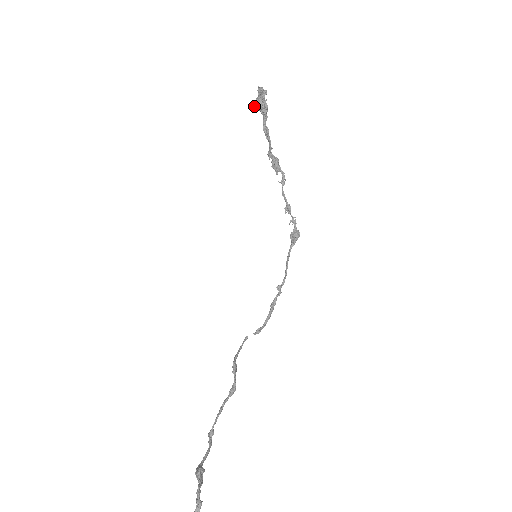
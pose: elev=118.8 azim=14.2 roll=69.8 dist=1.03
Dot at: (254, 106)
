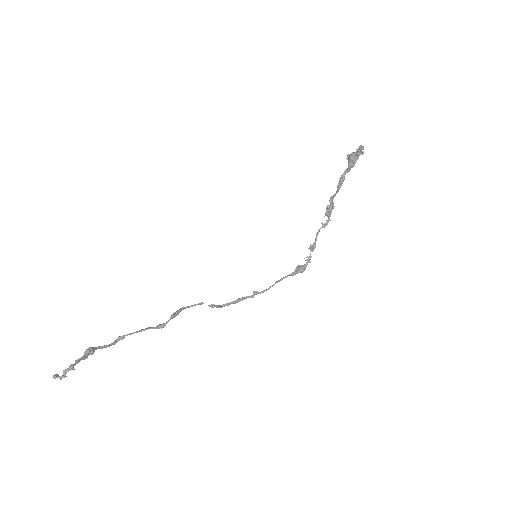
Dot at: (347, 156)
